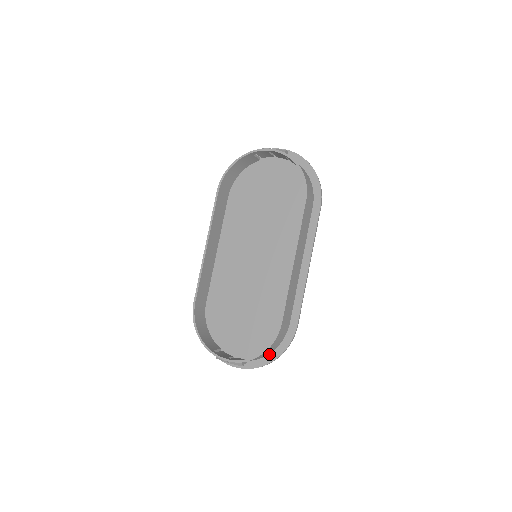
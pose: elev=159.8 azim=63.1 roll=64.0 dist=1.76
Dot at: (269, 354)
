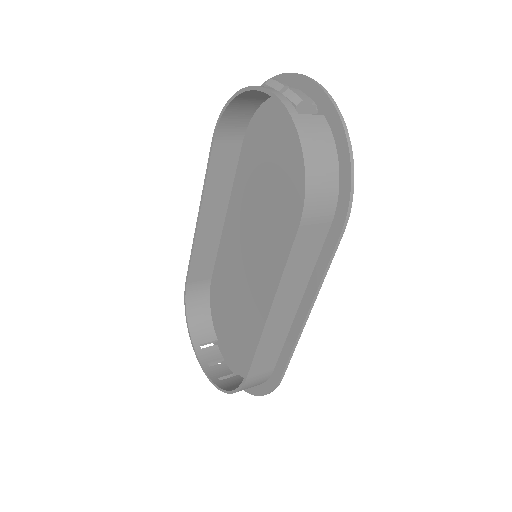
Dot at: occluded
